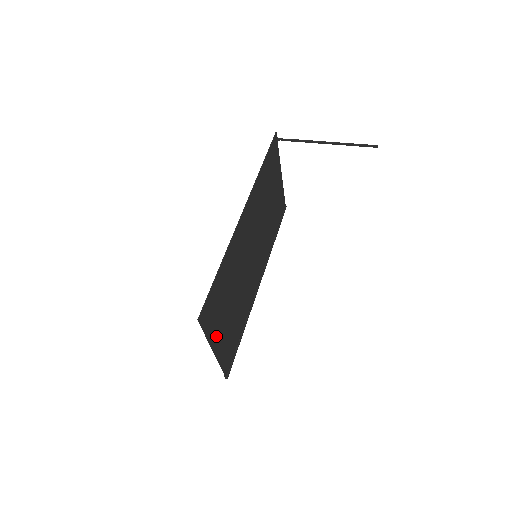
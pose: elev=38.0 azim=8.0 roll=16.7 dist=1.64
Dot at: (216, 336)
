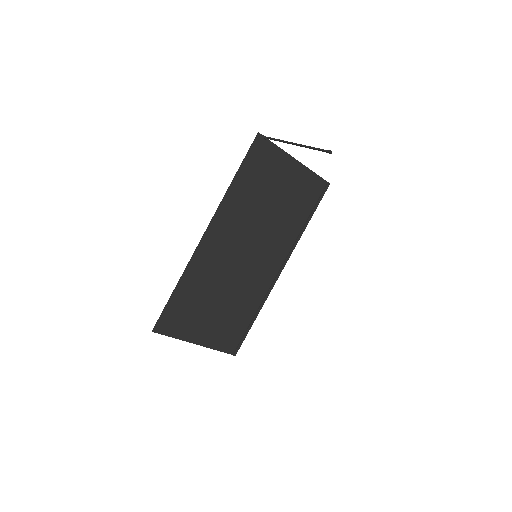
Dot at: (195, 333)
